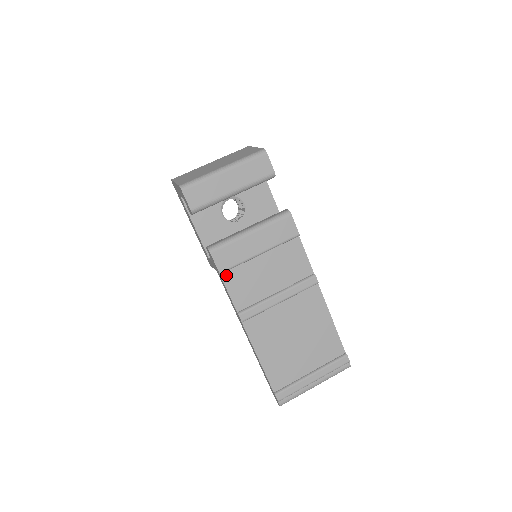
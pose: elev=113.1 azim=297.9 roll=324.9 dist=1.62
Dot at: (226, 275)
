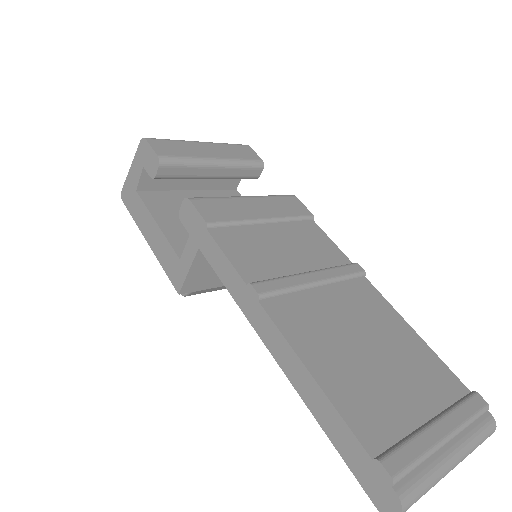
Dot at: (217, 233)
